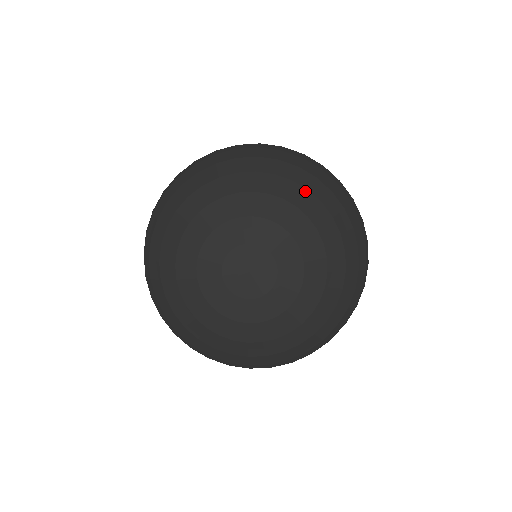
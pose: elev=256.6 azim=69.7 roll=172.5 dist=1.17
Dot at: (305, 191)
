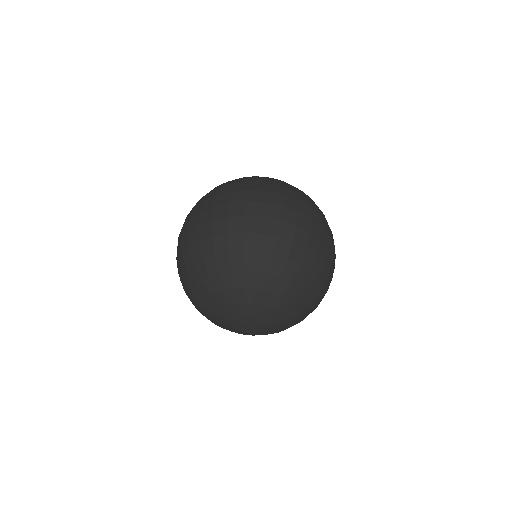
Dot at: (267, 275)
